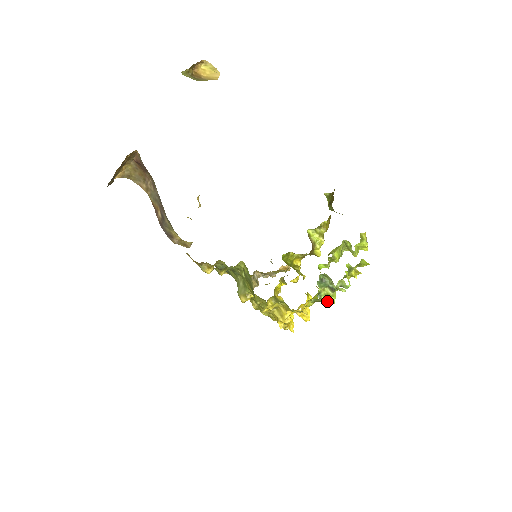
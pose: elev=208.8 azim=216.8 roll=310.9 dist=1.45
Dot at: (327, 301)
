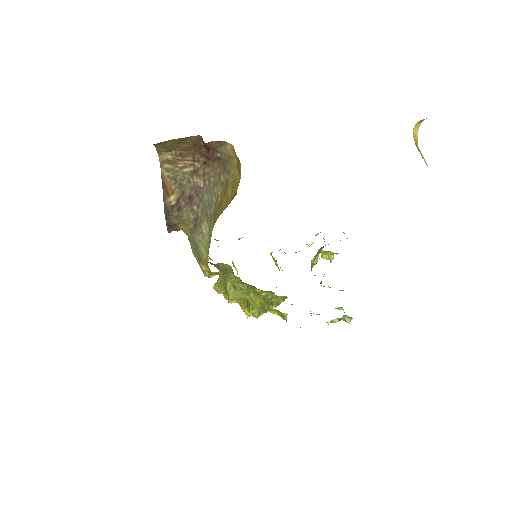
Dot at: occluded
